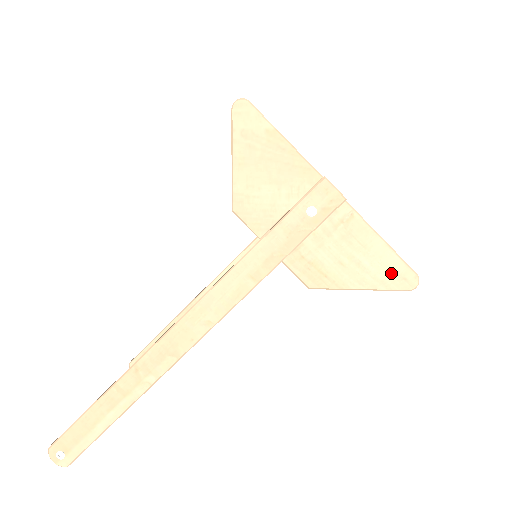
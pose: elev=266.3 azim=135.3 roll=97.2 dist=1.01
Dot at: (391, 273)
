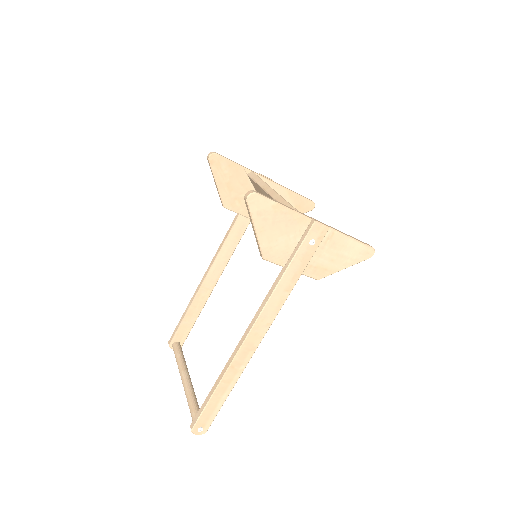
Dot at: (360, 253)
